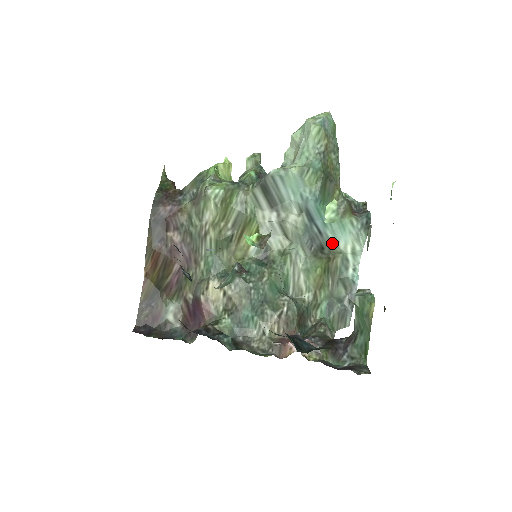
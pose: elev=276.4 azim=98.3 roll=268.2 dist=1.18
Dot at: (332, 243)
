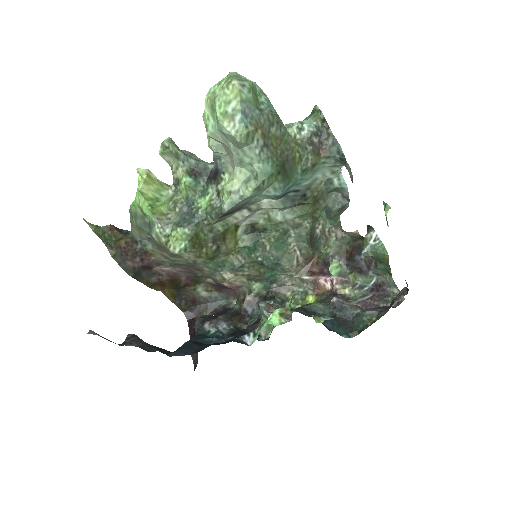
Dot at: (310, 184)
